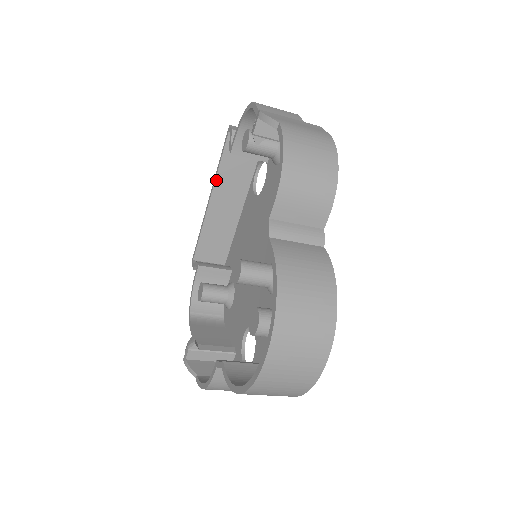
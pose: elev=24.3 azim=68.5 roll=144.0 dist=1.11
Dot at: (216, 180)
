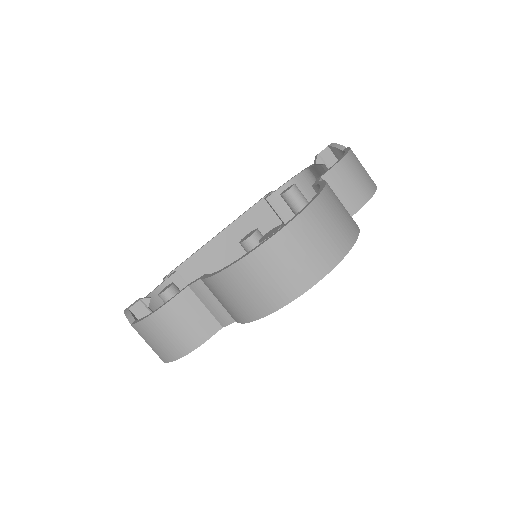
Dot at: (234, 222)
